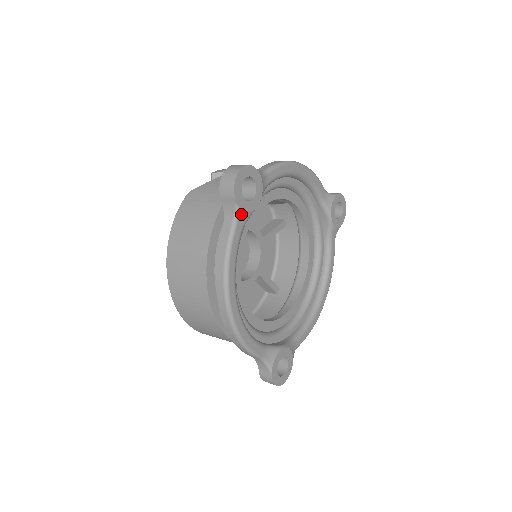
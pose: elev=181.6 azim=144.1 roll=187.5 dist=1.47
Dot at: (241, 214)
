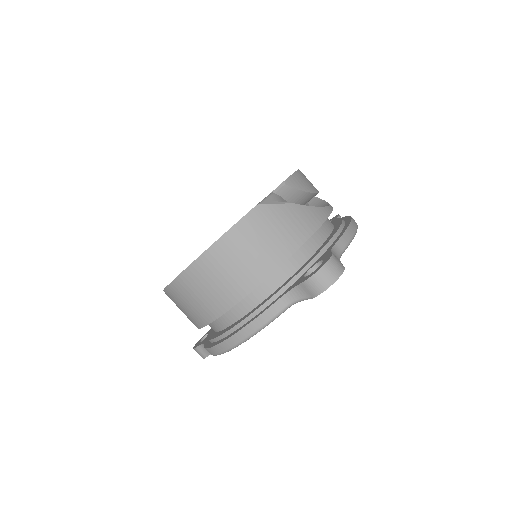
Dot at: (304, 299)
